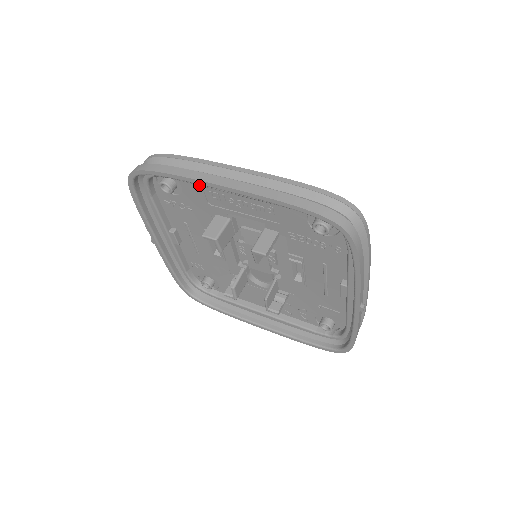
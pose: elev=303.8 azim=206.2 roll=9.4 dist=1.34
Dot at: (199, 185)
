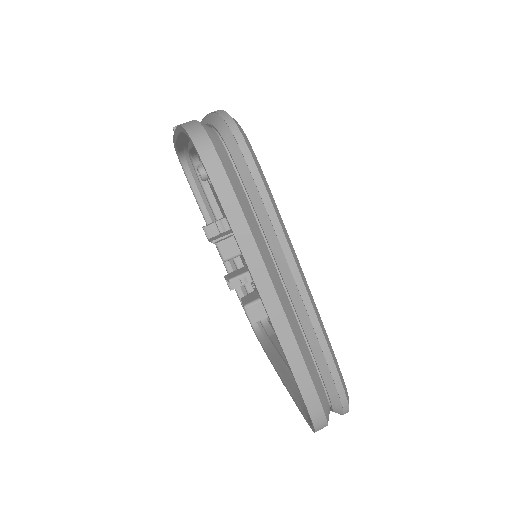
Dot at: occluded
